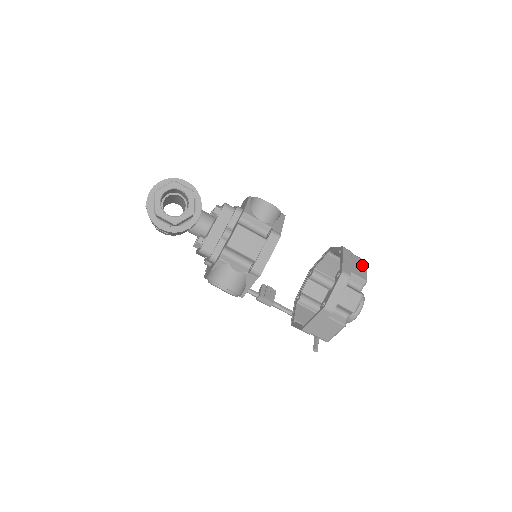
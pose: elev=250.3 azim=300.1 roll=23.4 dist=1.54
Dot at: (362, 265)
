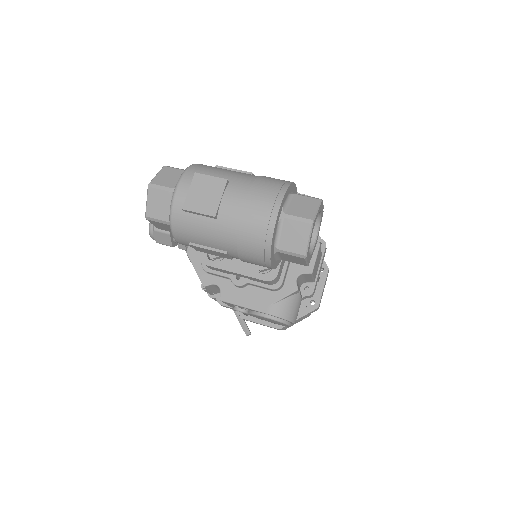
Dot at: occluded
